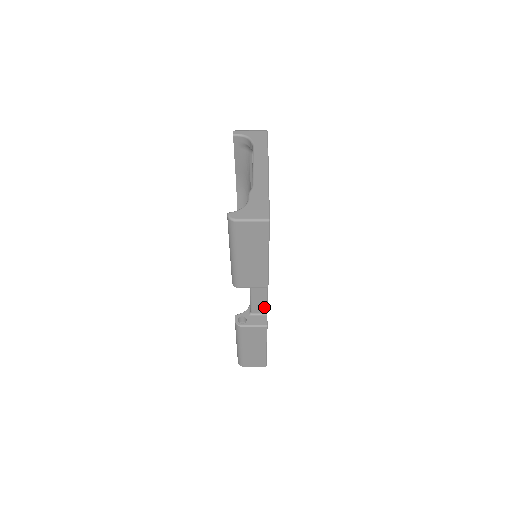
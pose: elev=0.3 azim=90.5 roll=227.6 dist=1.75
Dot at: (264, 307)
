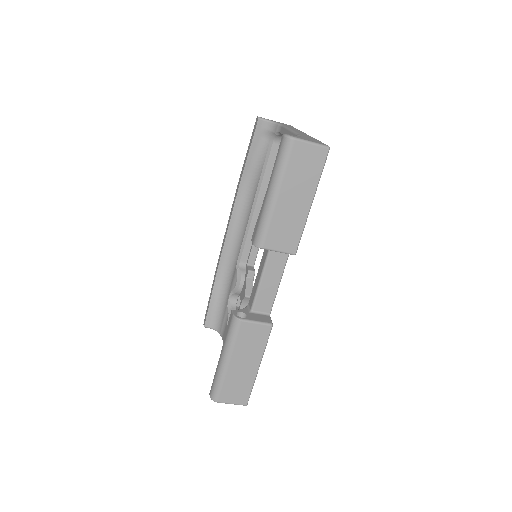
Dot at: (270, 302)
